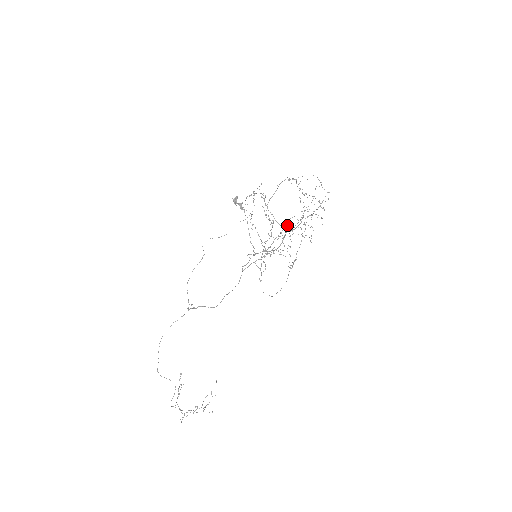
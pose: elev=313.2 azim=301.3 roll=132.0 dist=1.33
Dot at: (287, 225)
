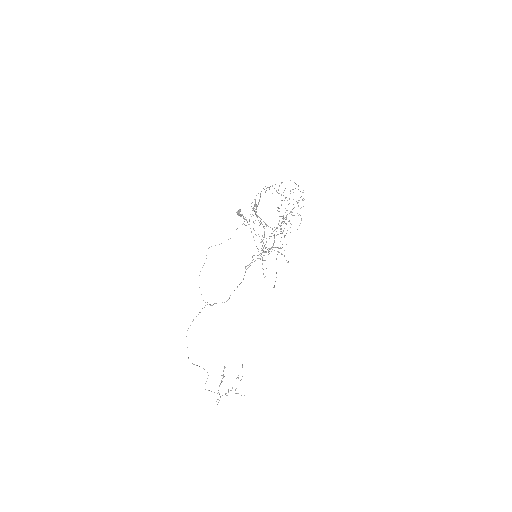
Dot at: occluded
